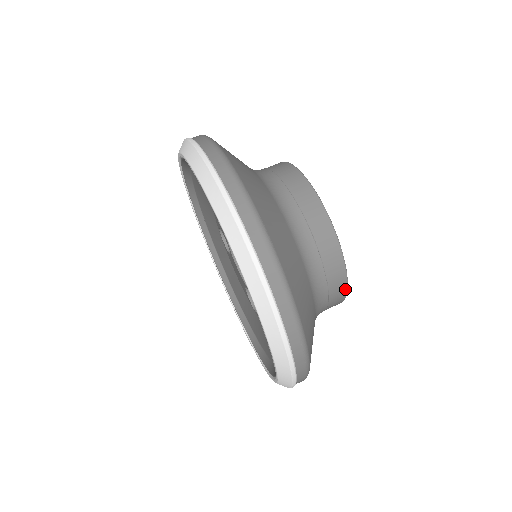
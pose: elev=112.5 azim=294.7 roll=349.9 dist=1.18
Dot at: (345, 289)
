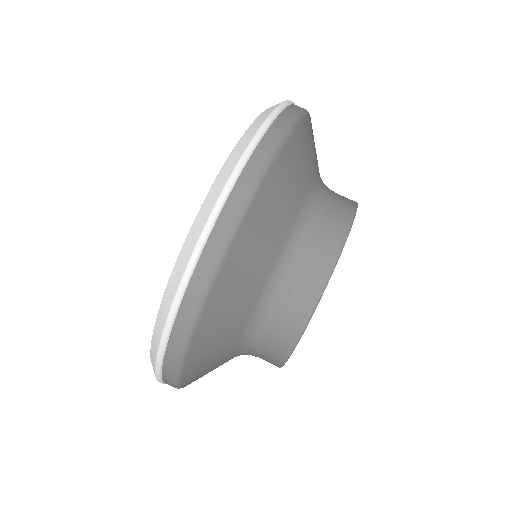
Dot at: (281, 363)
